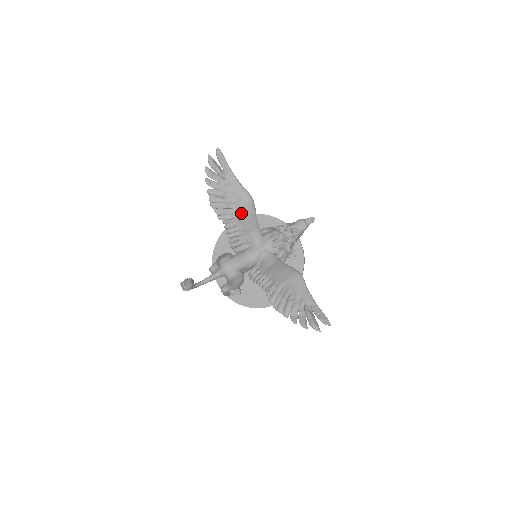
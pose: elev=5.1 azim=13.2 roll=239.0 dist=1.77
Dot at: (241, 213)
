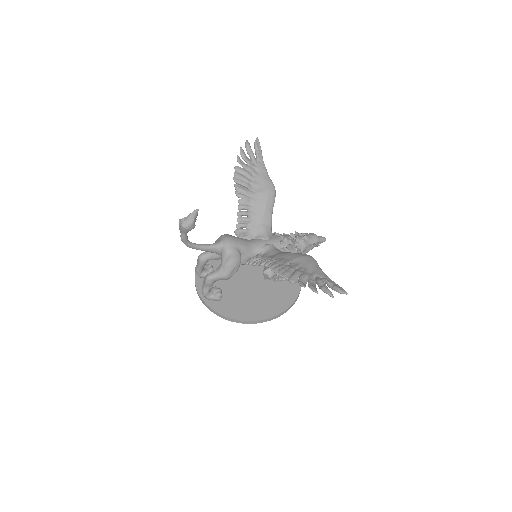
Dot at: (260, 198)
